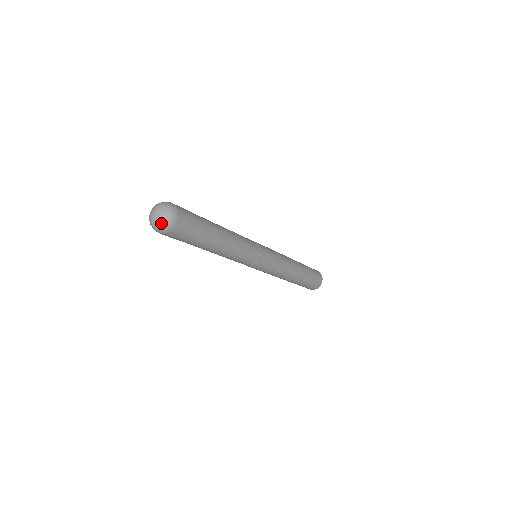
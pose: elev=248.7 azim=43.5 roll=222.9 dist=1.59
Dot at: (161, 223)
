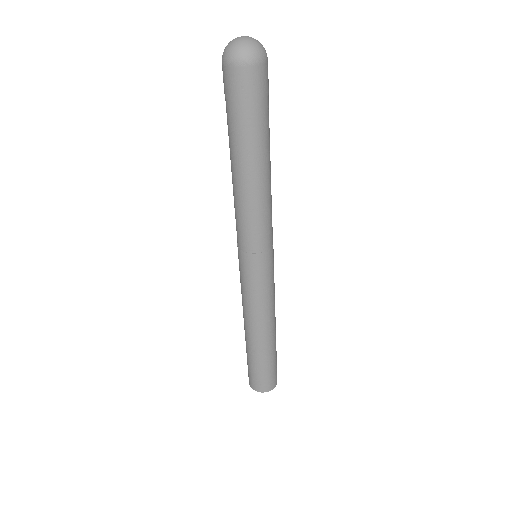
Dot at: (243, 46)
